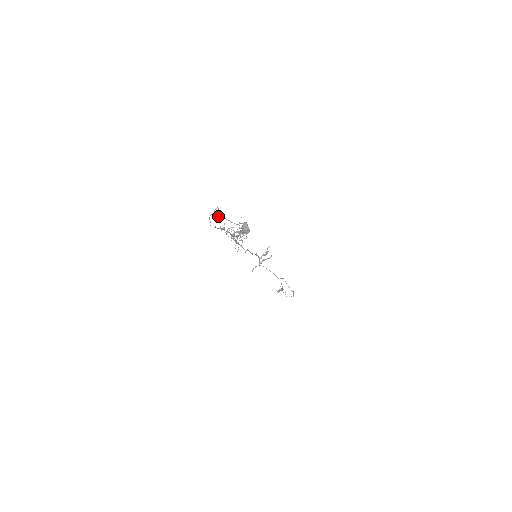
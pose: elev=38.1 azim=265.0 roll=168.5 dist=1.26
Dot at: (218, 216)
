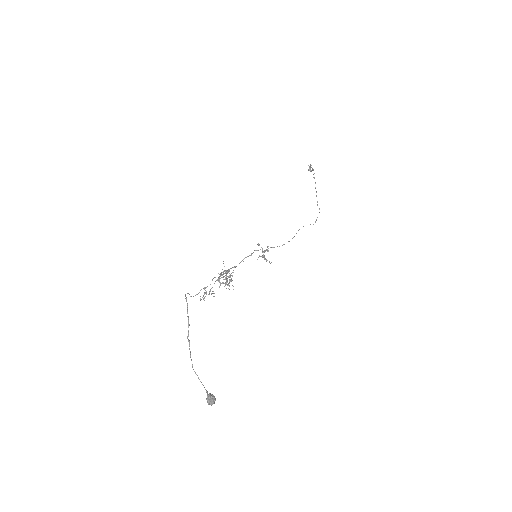
Dot at: (188, 335)
